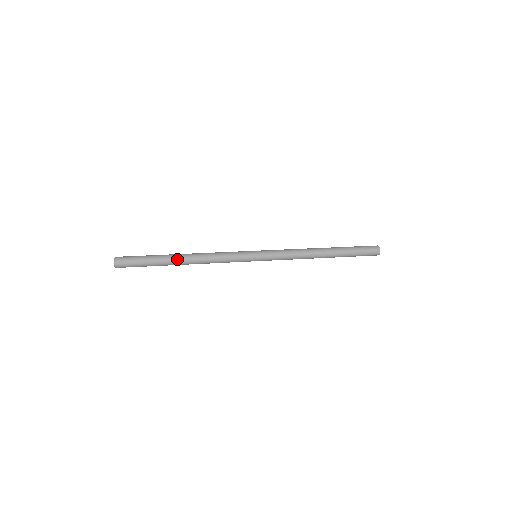
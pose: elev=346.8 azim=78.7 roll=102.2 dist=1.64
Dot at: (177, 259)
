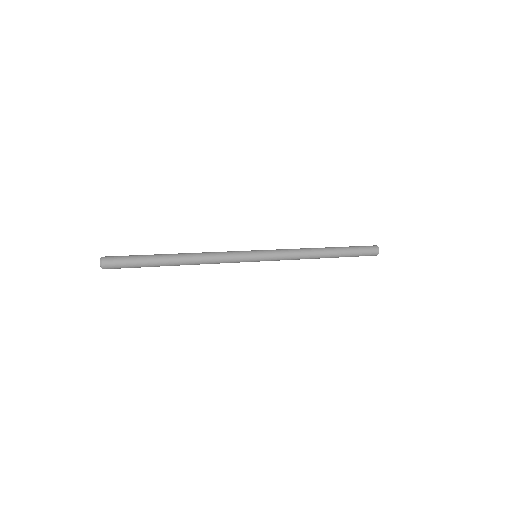
Dot at: (172, 255)
